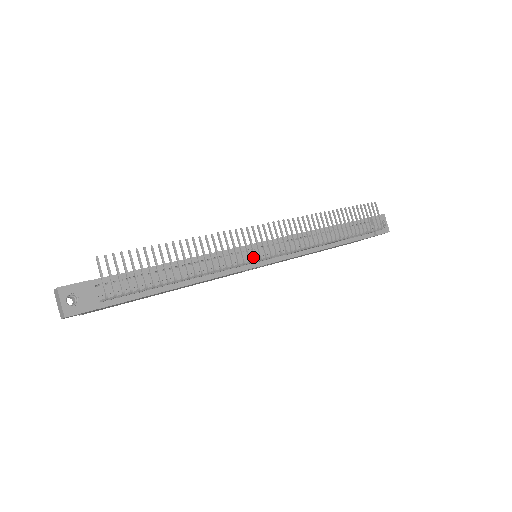
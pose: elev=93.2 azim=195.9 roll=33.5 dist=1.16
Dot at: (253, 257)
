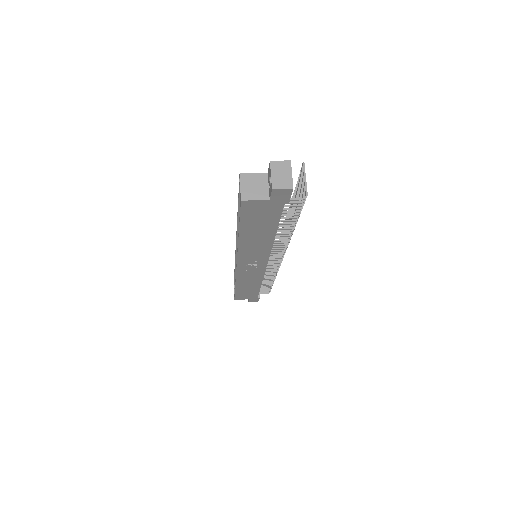
Dot at: occluded
